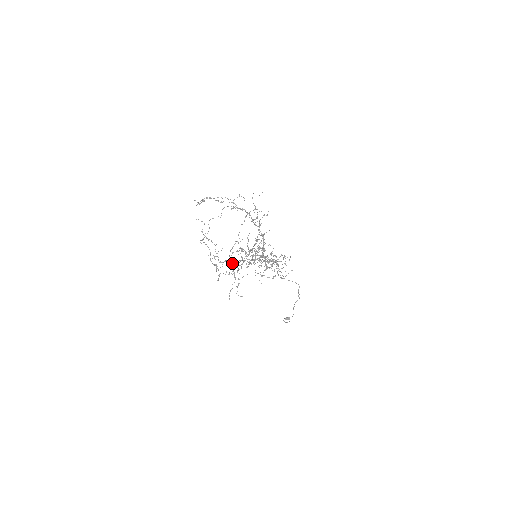
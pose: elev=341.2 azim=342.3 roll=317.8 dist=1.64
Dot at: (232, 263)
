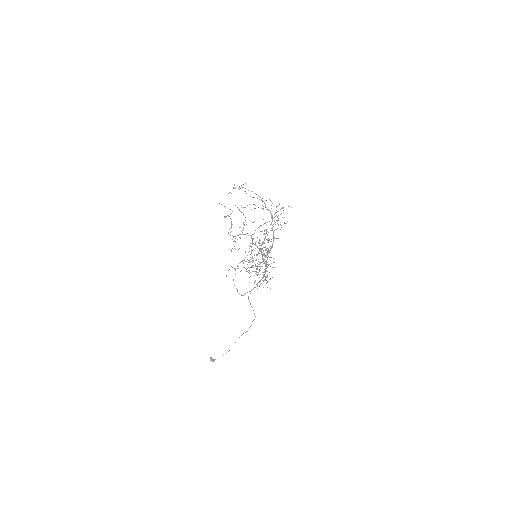
Dot at: (253, 239)
